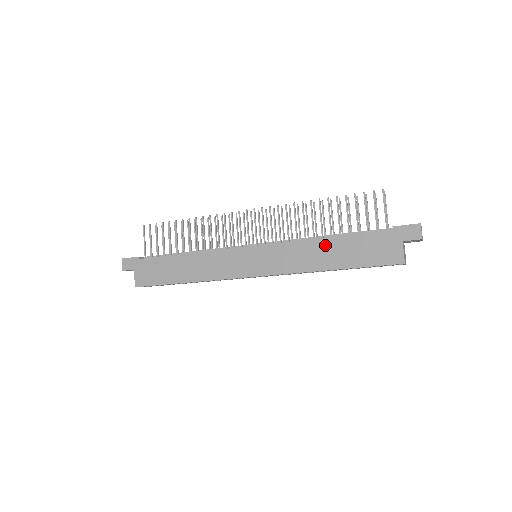
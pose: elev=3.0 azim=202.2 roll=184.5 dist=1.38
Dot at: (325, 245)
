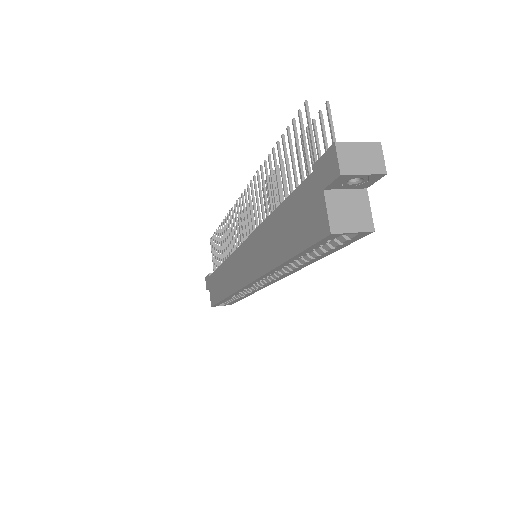
Dot at: (273, 225)
